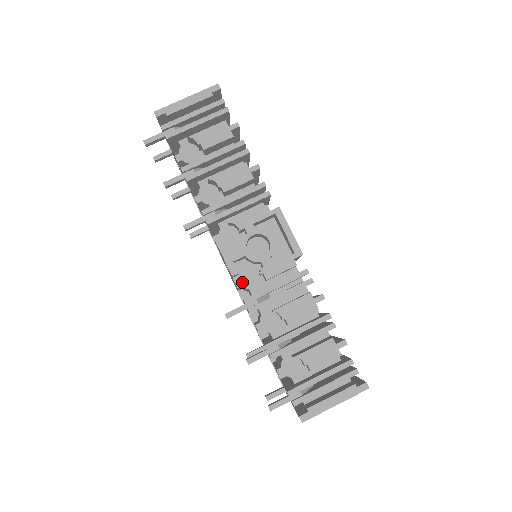
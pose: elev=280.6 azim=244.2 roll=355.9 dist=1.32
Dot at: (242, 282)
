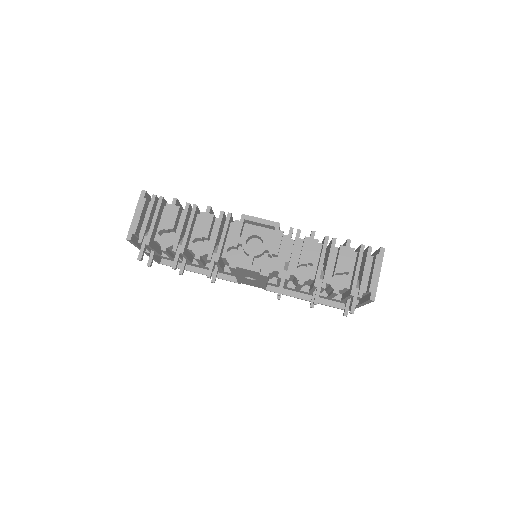
Dot at: (267, 271)
